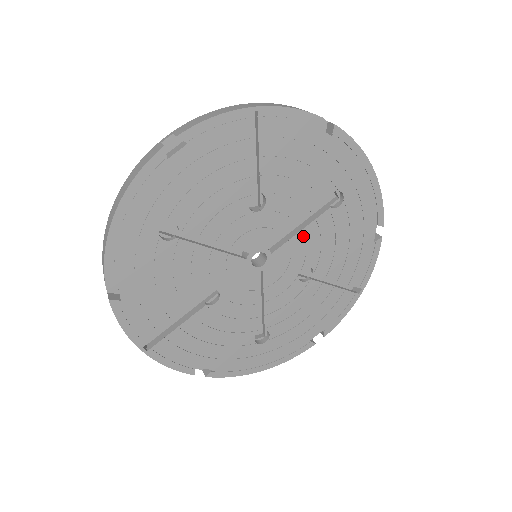
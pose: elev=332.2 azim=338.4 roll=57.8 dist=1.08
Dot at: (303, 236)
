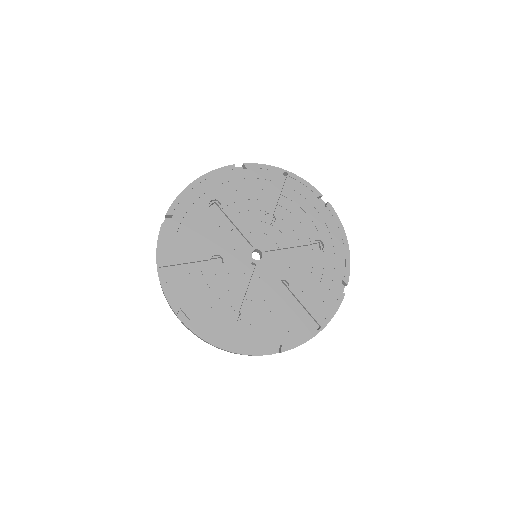
Dot at: (290, 257)
